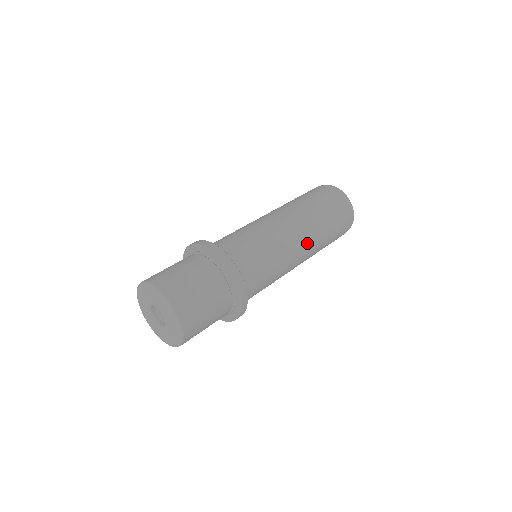
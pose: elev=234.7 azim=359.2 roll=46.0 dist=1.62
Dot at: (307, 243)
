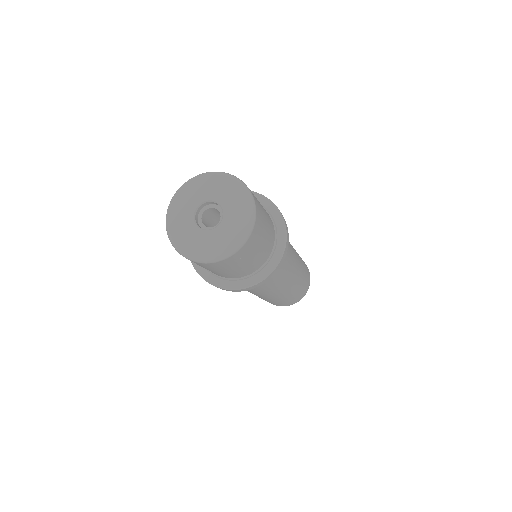
Dot at: (291, 284)
